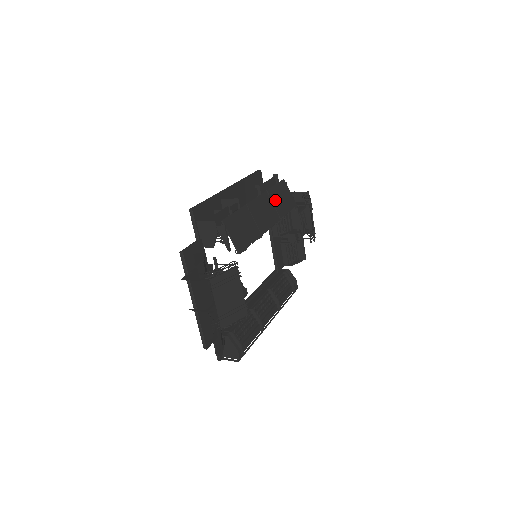
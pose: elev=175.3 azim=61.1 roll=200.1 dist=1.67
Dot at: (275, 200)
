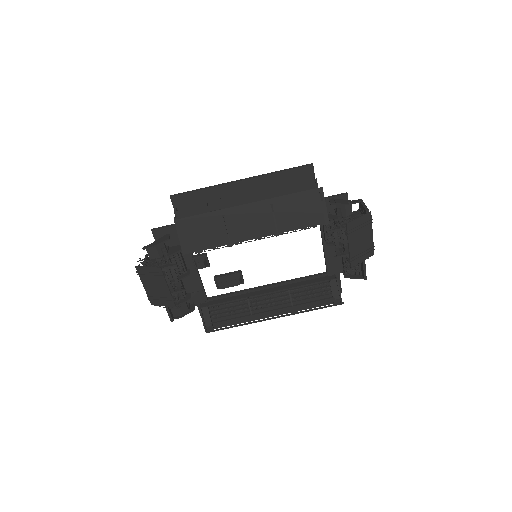
Dot at: (281, 211)
